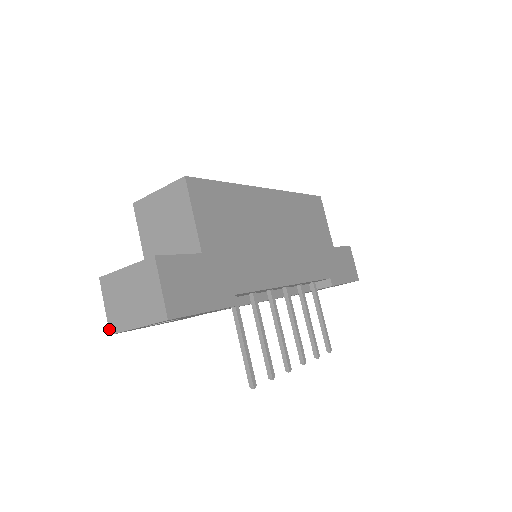
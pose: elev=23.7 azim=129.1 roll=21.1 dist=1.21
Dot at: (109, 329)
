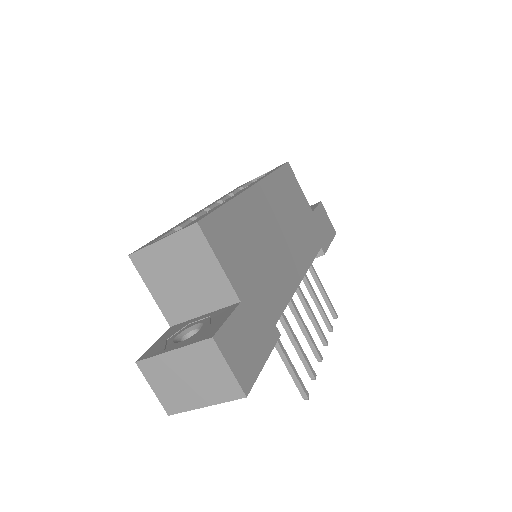
Dot at: (165, 410)
